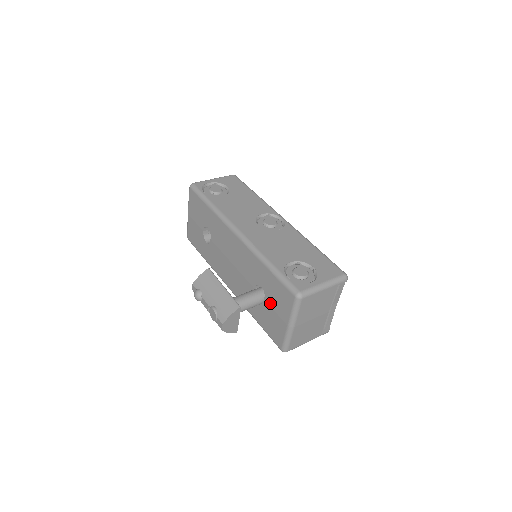
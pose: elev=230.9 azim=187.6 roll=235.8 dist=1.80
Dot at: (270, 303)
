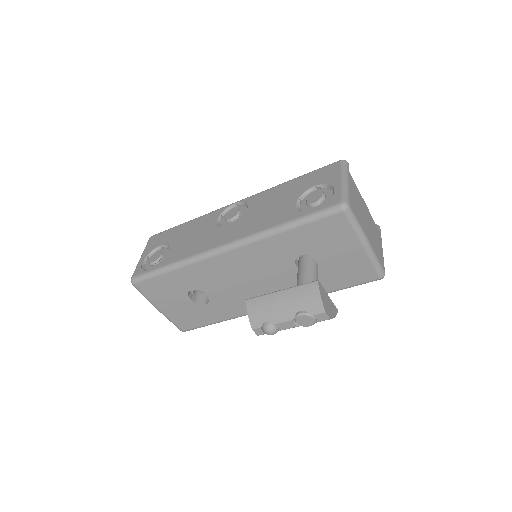
Dot at: (325, 255)
